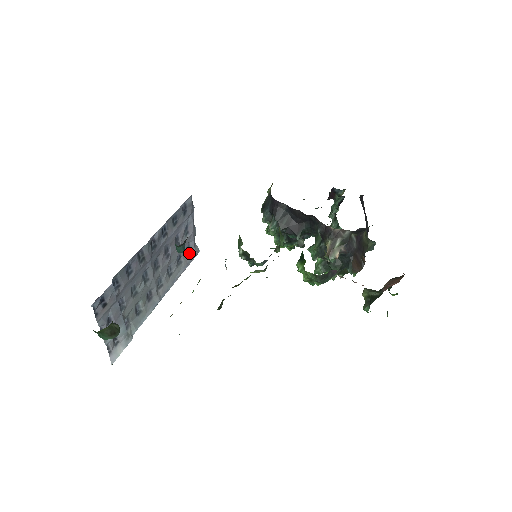
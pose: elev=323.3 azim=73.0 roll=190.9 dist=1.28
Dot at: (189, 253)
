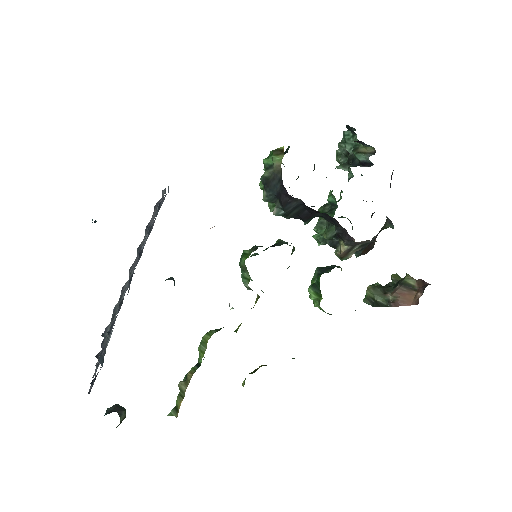
Dot at: occluded
